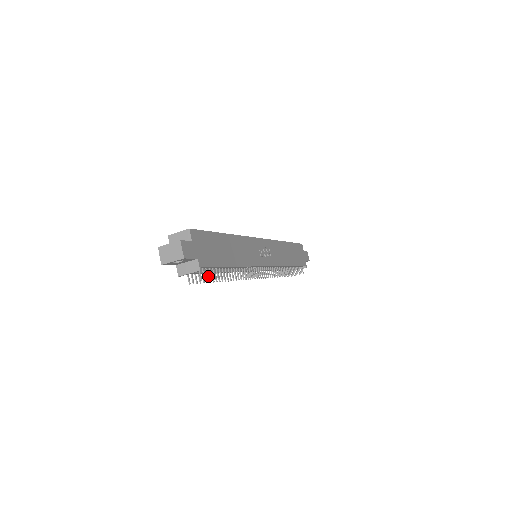
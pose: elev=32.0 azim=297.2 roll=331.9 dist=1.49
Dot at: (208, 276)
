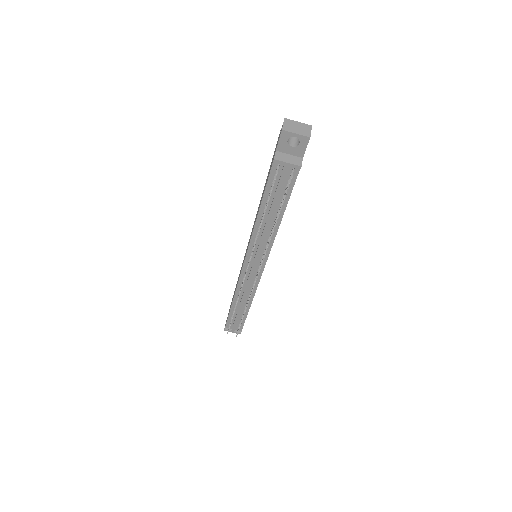
Dot at: occluded
